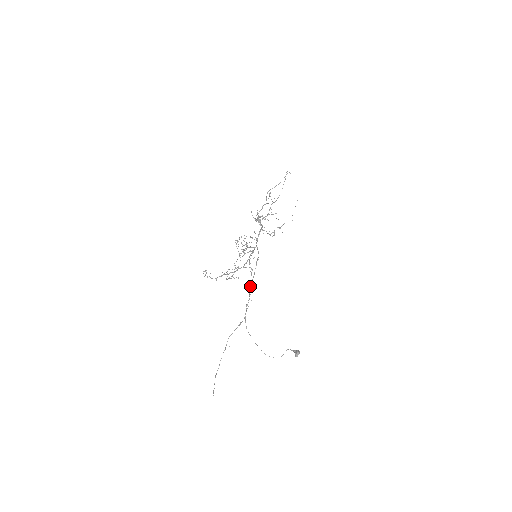
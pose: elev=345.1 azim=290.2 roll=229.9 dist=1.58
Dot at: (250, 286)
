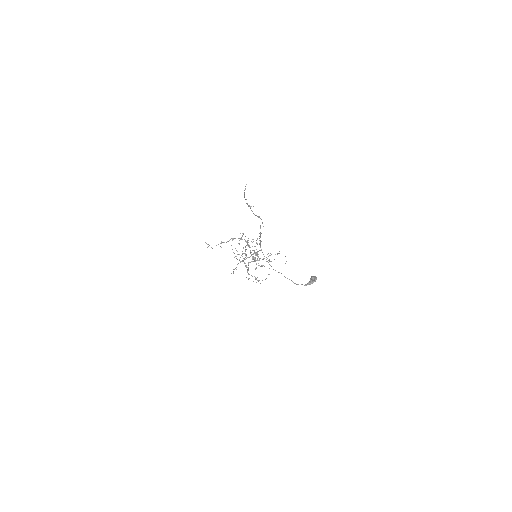
Dot at: occluded
